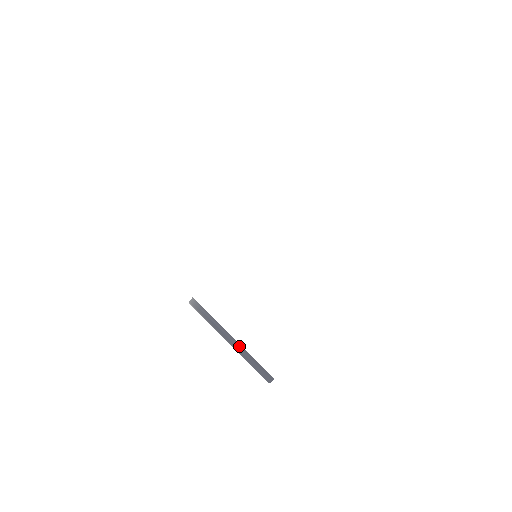
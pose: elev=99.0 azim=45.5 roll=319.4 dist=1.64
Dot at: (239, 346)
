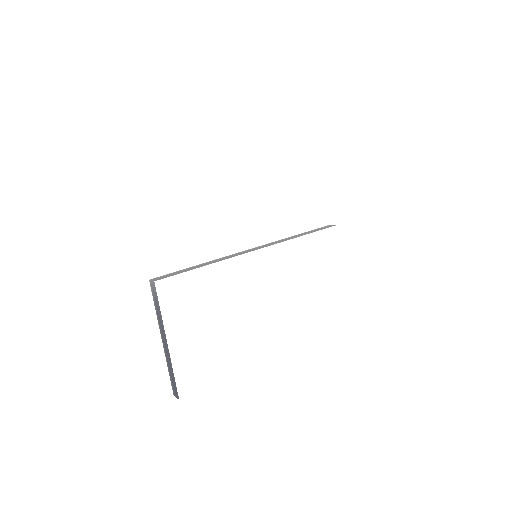
Dot at: (168, 352)
